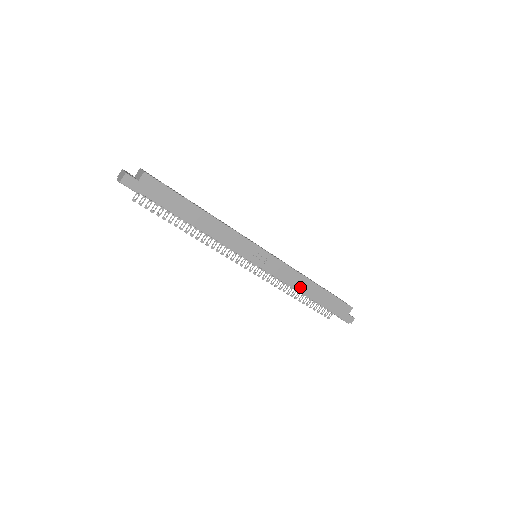
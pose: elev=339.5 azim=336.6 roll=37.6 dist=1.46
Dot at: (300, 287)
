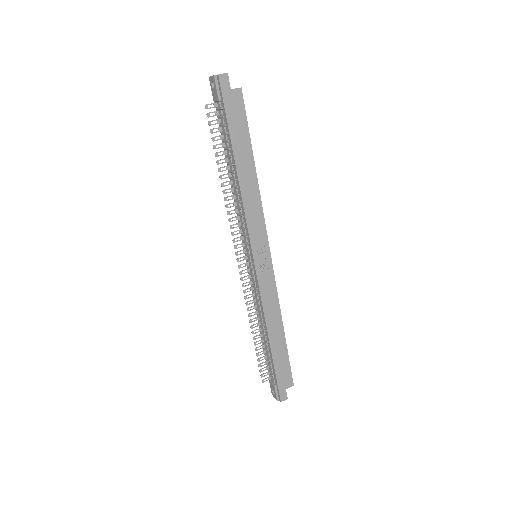
Dot at: (270, 320)
